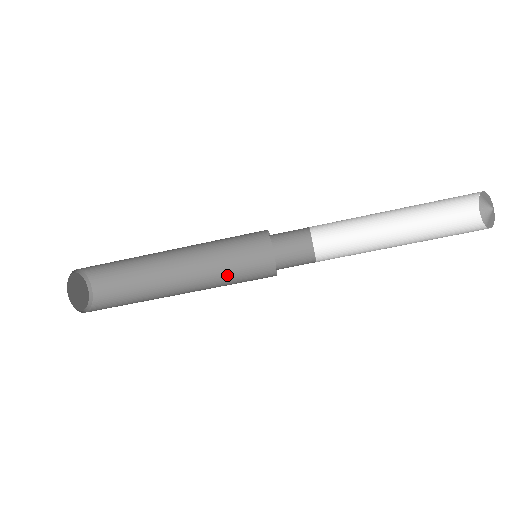
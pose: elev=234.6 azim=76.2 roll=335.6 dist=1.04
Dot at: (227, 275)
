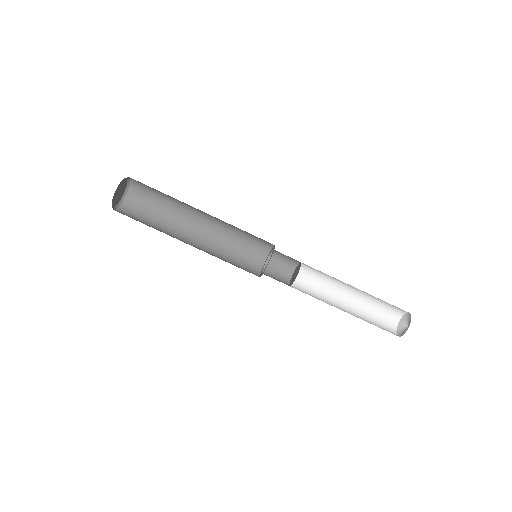
Dot at: occluded
